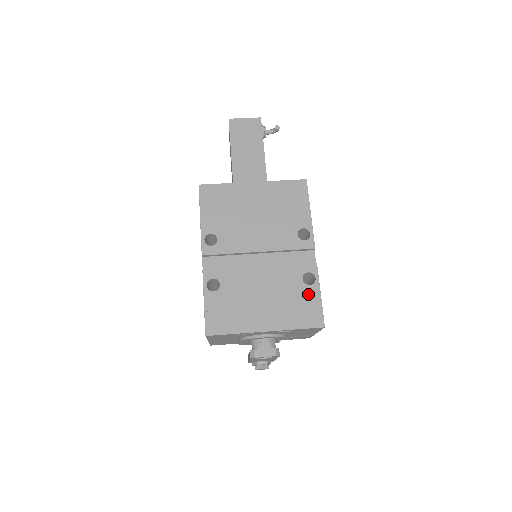
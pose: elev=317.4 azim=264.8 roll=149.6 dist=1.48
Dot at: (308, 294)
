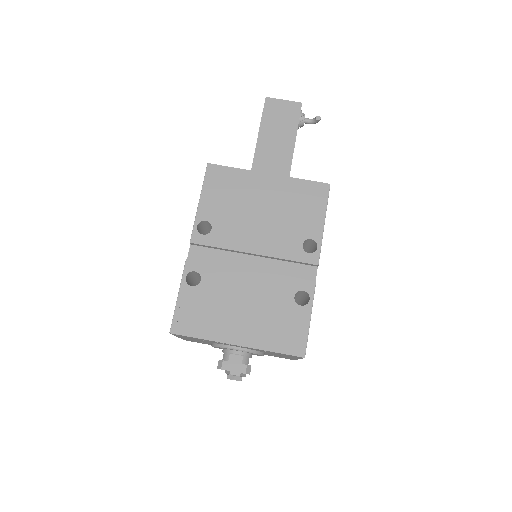
Dot at: (296, 315)
